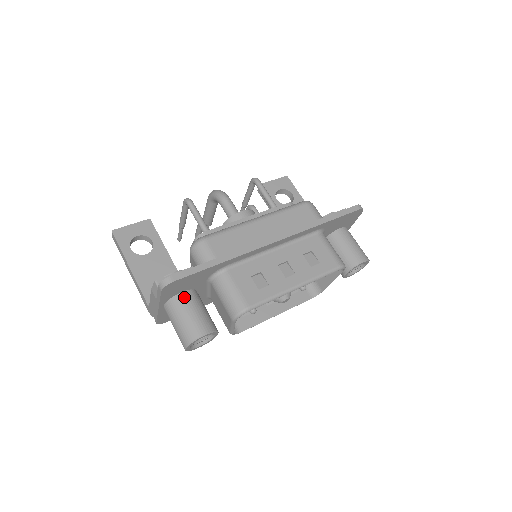
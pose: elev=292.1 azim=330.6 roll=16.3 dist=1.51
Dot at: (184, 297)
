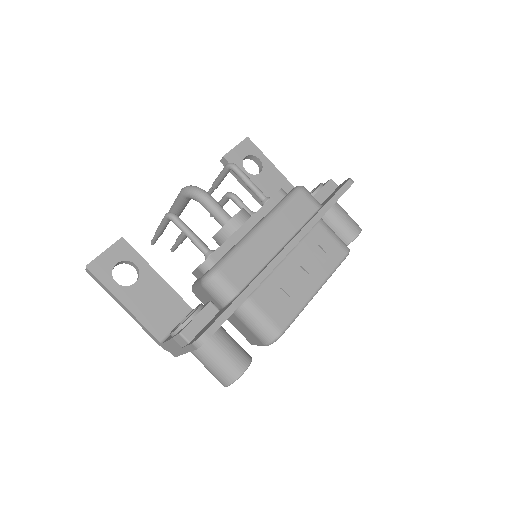
Dot at: (212, 338)
